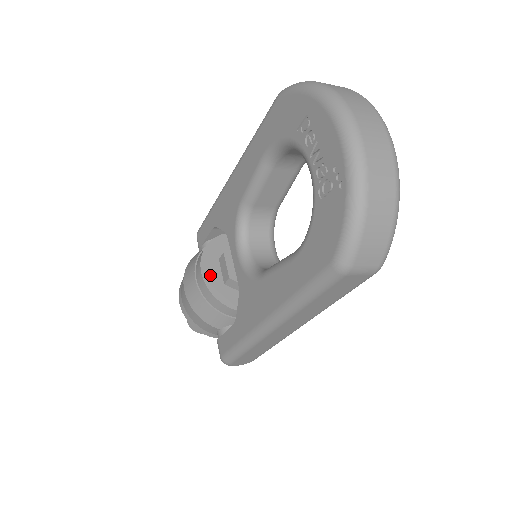
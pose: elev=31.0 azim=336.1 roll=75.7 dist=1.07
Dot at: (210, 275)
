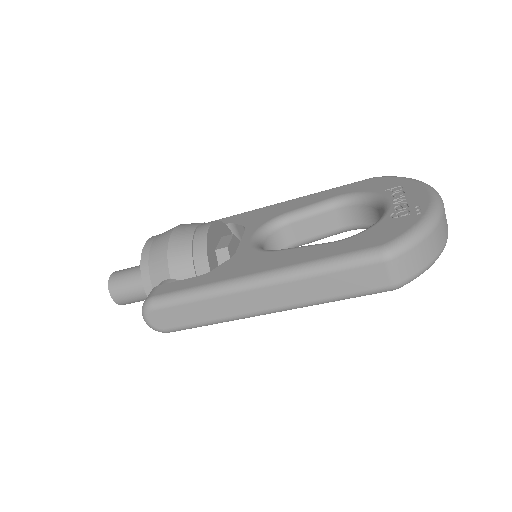
Dot at: (213, 234)
